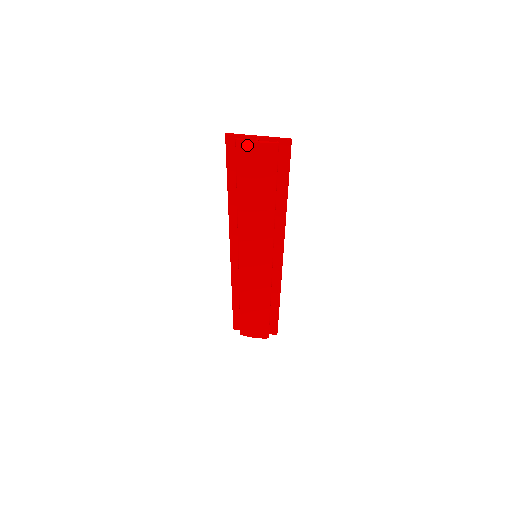
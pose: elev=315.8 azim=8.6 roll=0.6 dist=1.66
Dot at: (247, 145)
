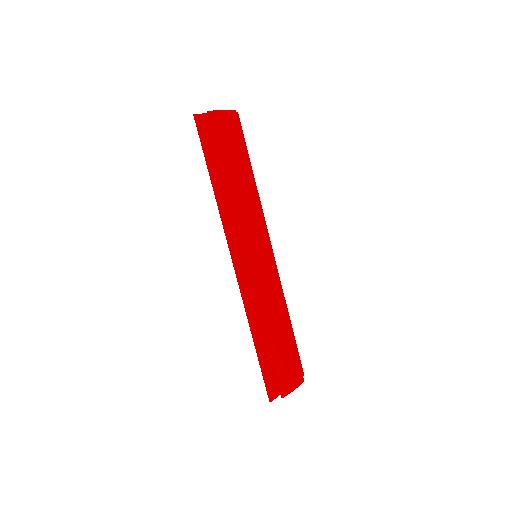
Dot at: (218, 114)
